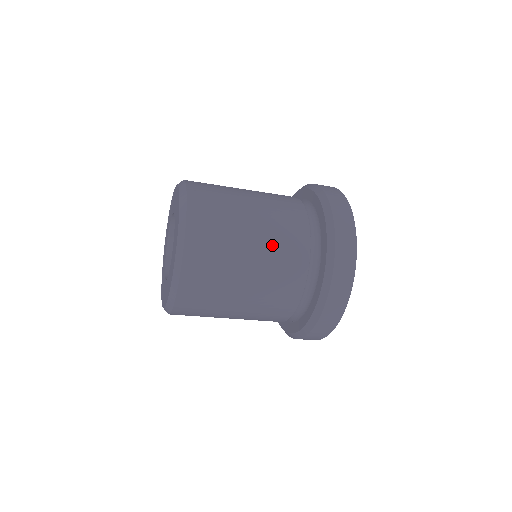
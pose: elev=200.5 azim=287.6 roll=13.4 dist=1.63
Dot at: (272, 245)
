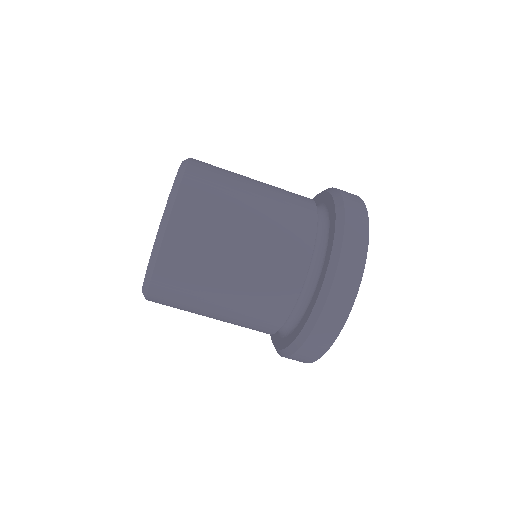
Dot at: occluded
